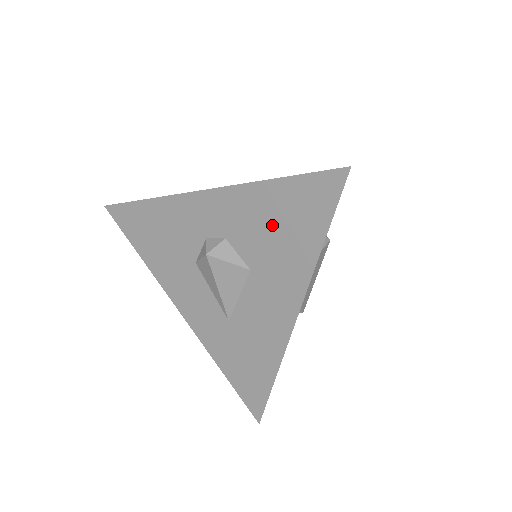
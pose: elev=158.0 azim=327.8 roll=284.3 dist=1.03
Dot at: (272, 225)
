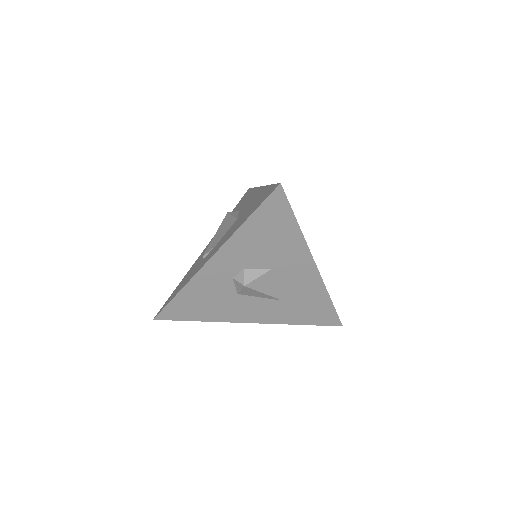
Dot at: (264, 241)
